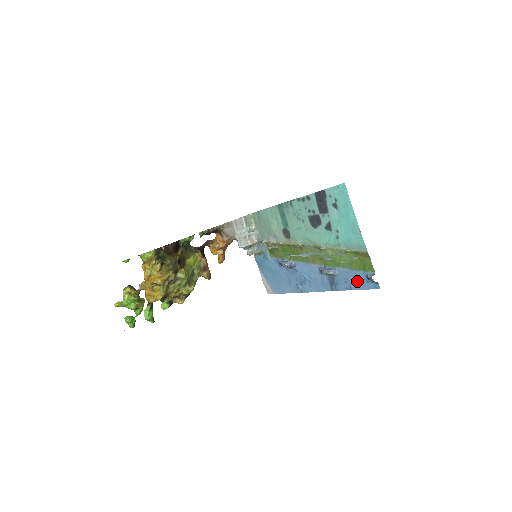
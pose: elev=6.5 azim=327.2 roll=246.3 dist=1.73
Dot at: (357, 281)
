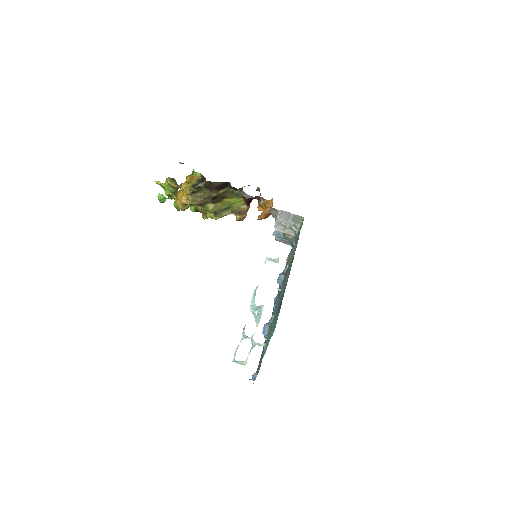
Dot at: occluded
